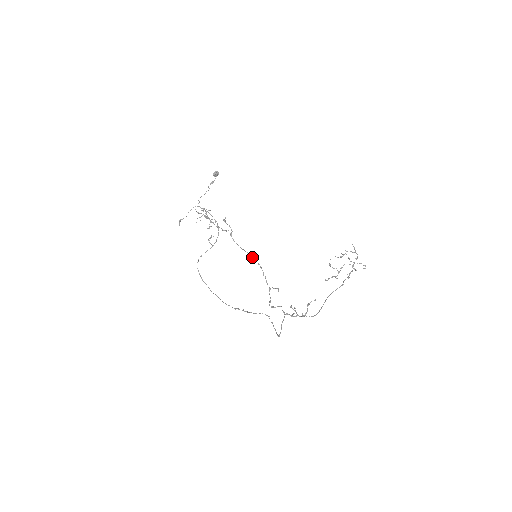
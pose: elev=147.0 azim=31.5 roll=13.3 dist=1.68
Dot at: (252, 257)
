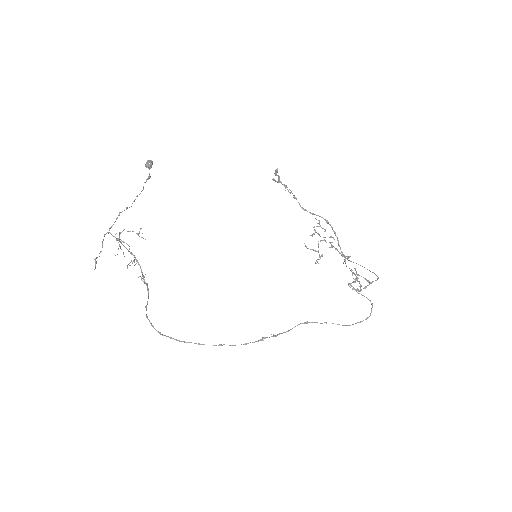
Dot at: (326, 220)
